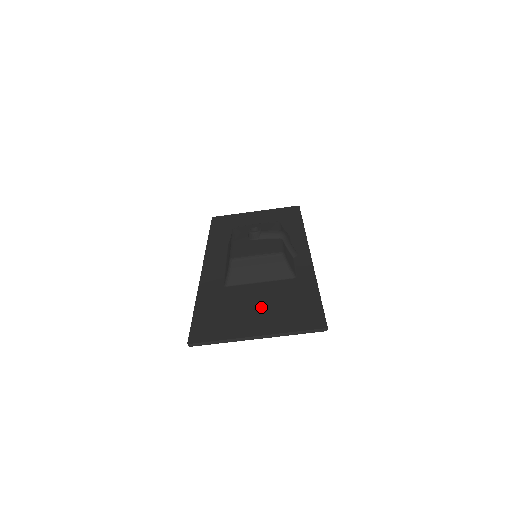
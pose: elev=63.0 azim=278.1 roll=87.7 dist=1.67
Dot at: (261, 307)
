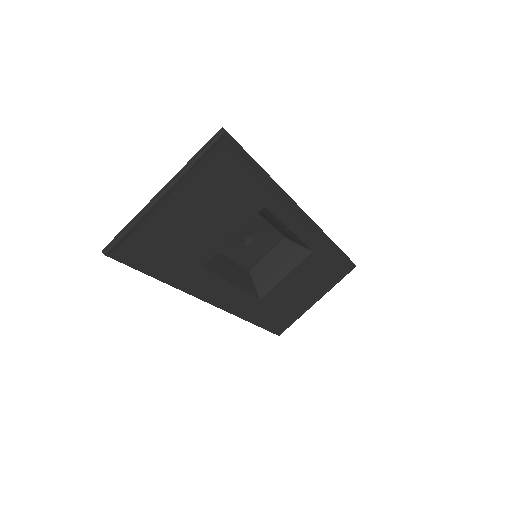
Dot at: (200, 212)
